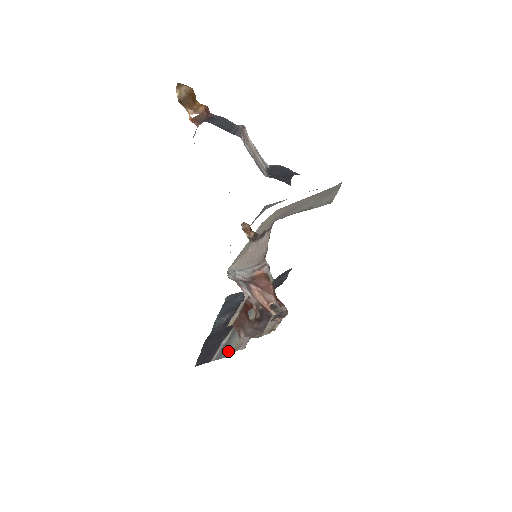
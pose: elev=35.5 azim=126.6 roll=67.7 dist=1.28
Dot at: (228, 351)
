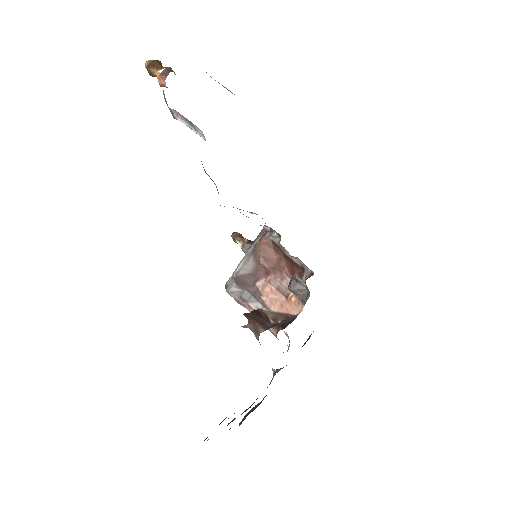
Dot at: occluded
